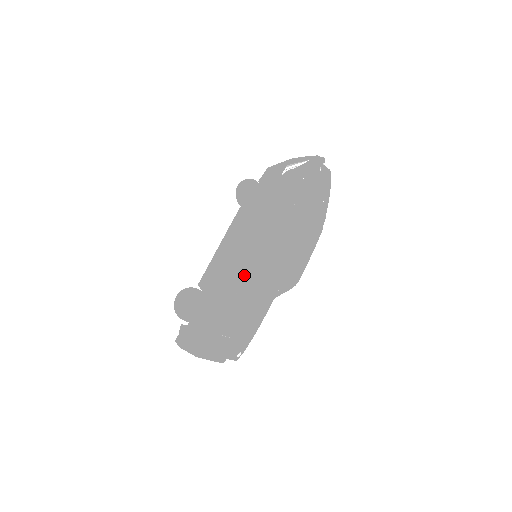
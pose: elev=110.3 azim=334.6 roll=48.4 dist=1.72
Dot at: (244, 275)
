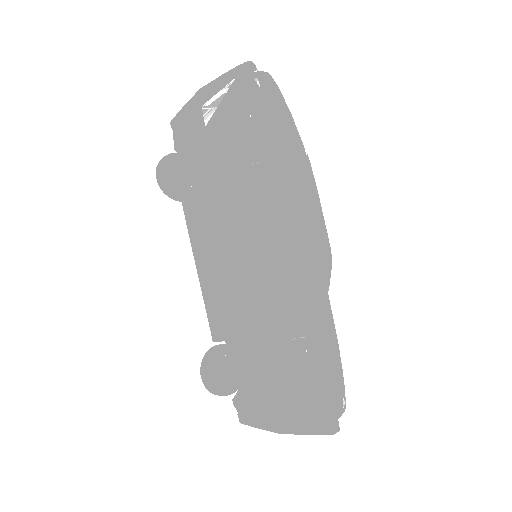
Dot at: (279, 310)
